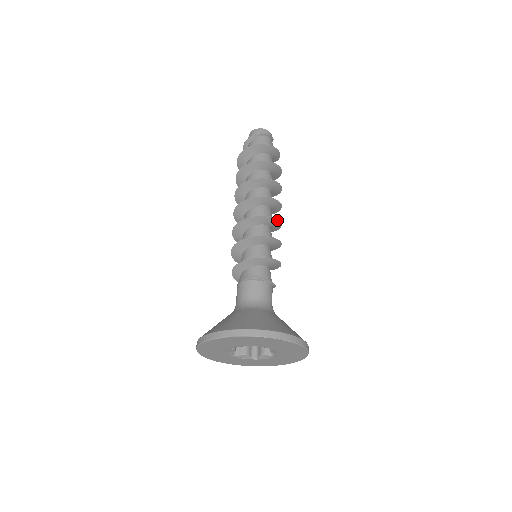
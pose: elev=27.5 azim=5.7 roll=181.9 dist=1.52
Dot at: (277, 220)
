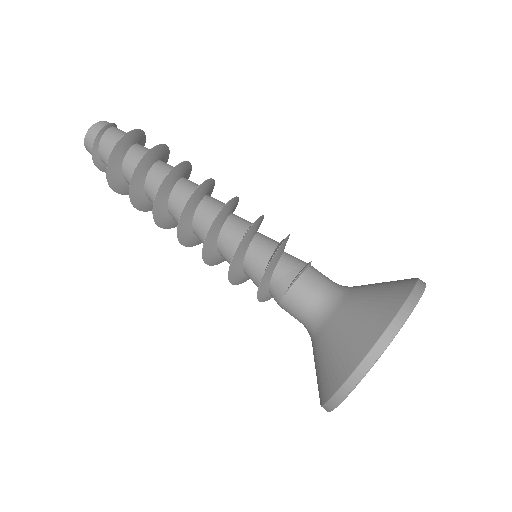
Dot at: (235, 198)
